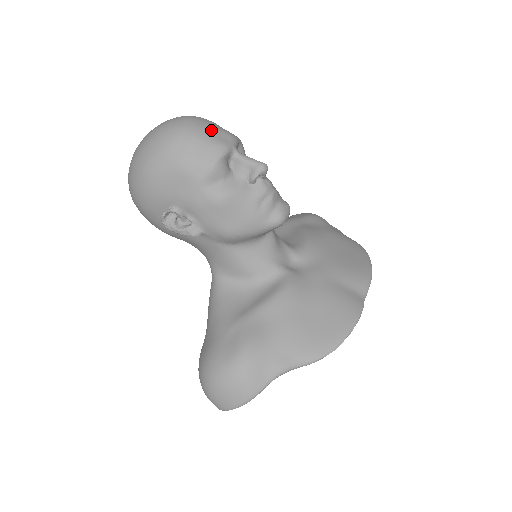
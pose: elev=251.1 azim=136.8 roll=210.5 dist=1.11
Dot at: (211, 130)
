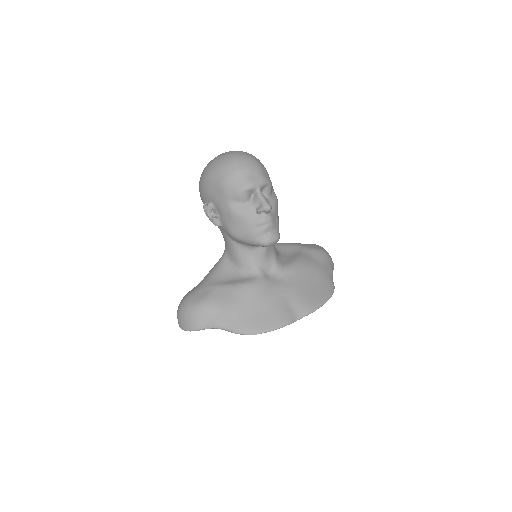
Dot at: (251, 170)
